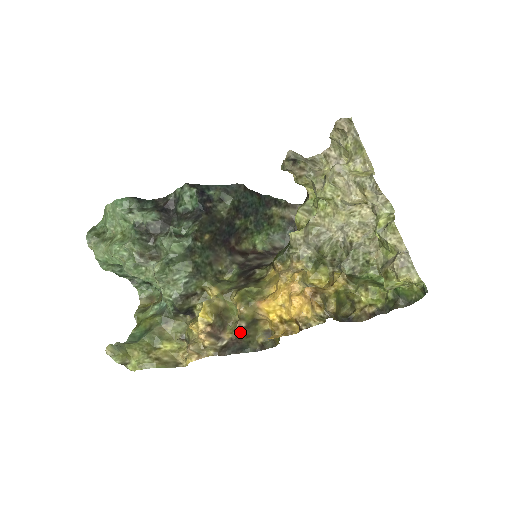
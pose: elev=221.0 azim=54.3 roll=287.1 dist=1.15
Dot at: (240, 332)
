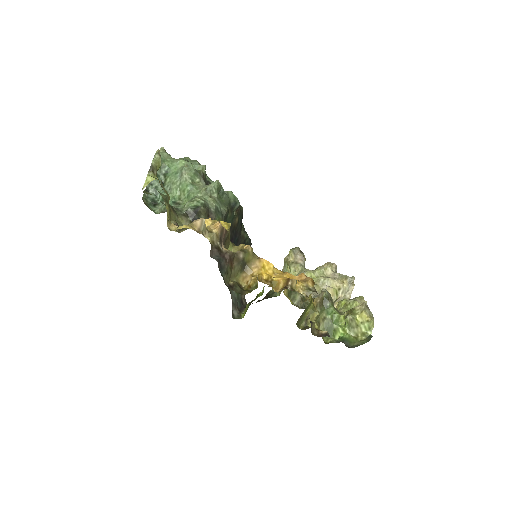
Dot at: (234, 257)
